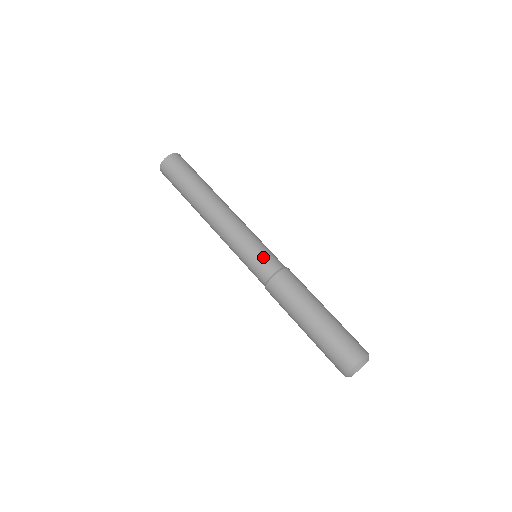
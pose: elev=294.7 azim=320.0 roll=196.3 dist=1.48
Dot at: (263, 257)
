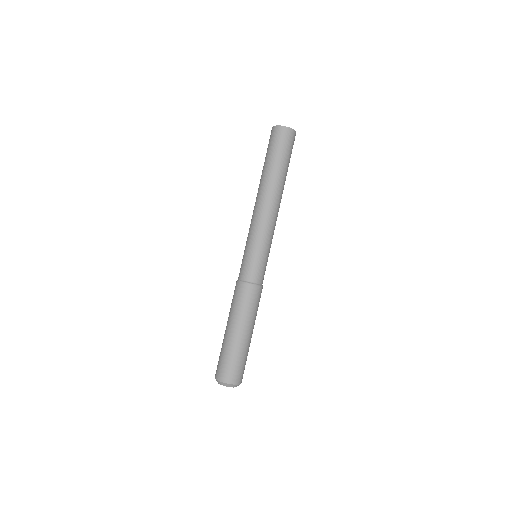
Dot at: (243, 262)
